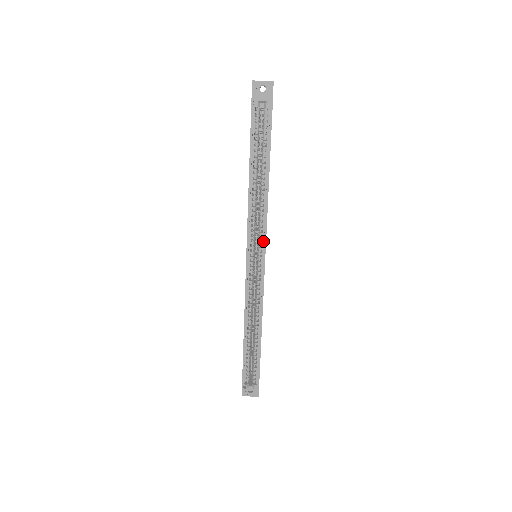
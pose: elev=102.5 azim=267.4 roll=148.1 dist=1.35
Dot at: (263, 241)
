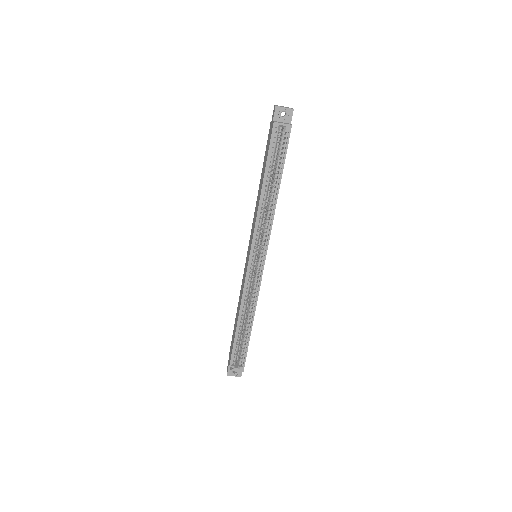
Dot at: (266, 245)
